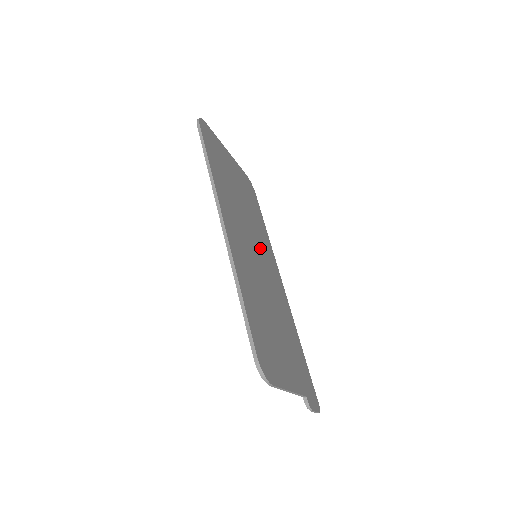
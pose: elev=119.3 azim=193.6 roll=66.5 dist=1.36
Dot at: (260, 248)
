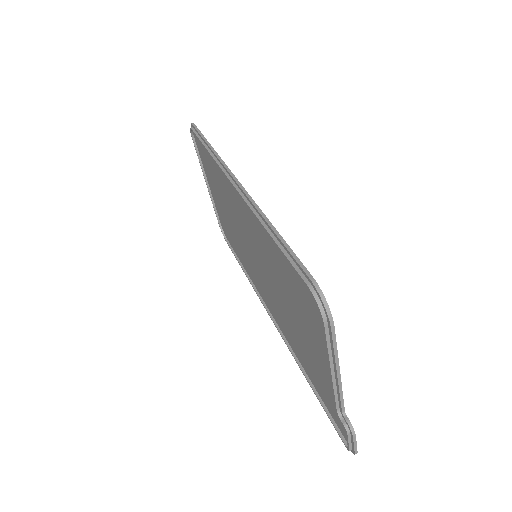
Dot at: occluded
